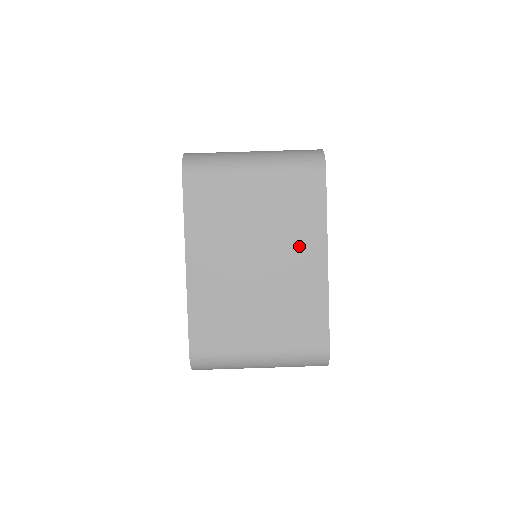
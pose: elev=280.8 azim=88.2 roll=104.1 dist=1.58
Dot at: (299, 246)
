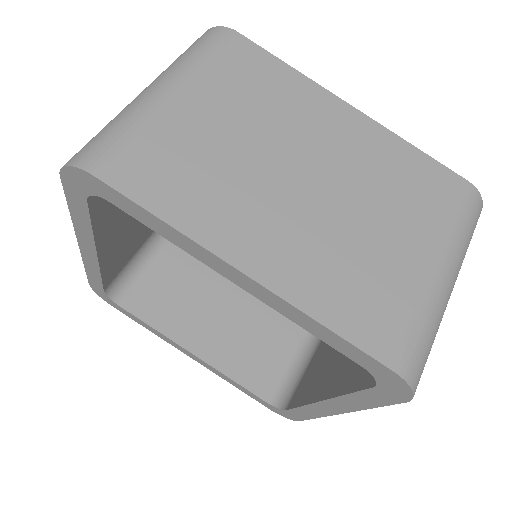
Dot at: (314, 120)
